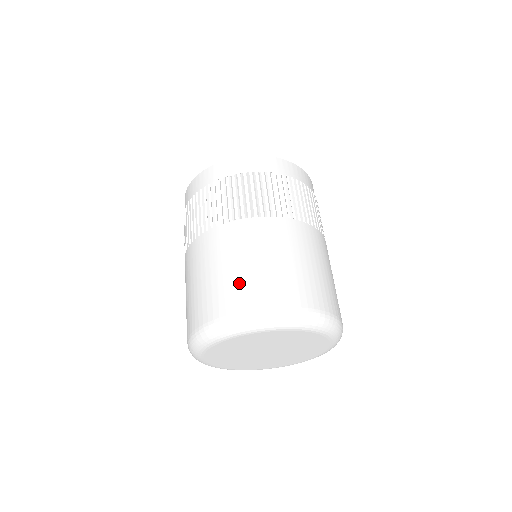
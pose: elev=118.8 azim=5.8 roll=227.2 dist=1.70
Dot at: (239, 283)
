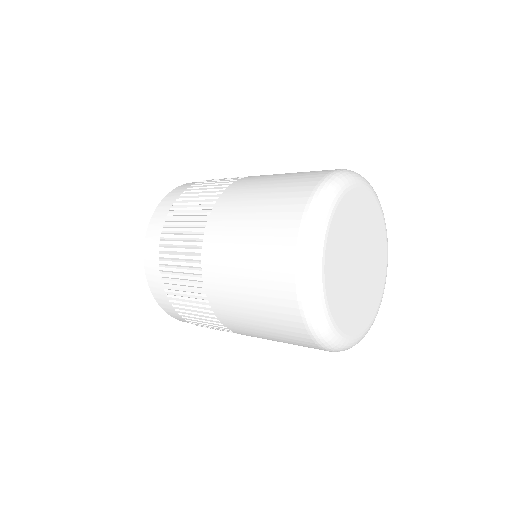
Dot at: (290, 182)
